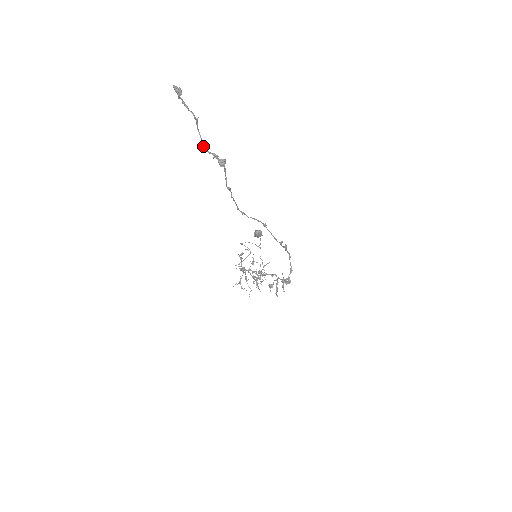
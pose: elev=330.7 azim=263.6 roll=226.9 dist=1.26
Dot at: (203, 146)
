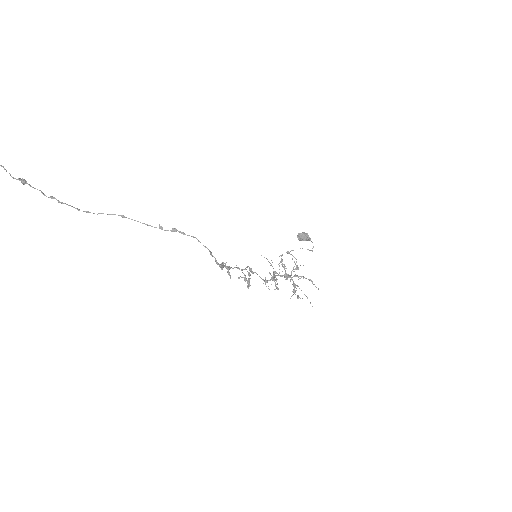
Dot at: (12, 177)
